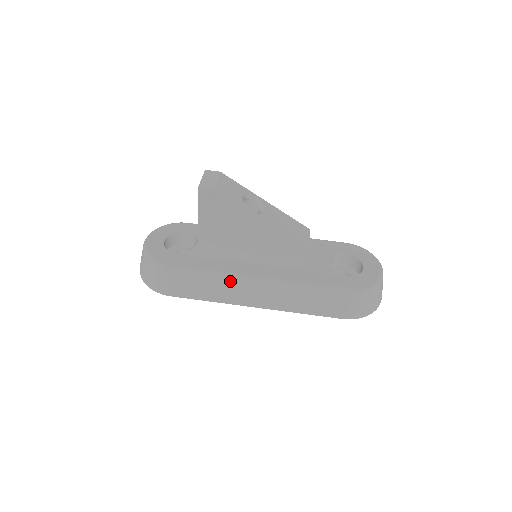
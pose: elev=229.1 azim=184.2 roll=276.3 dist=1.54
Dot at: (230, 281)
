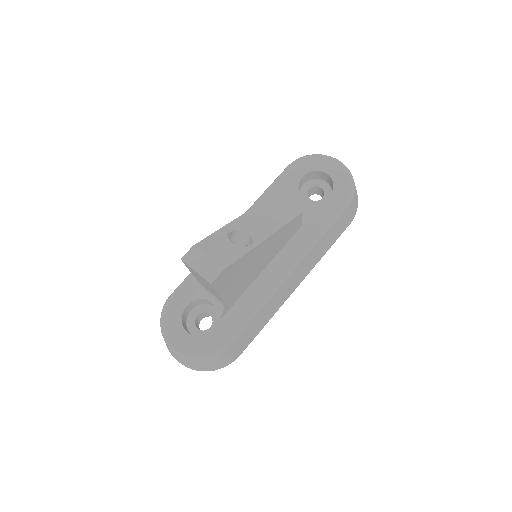
Dot at: (273, 298)
